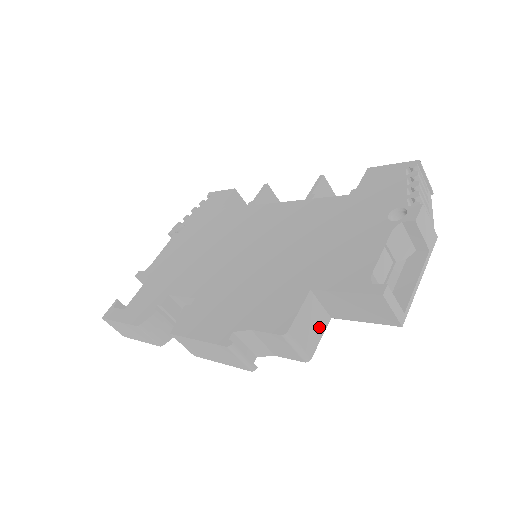
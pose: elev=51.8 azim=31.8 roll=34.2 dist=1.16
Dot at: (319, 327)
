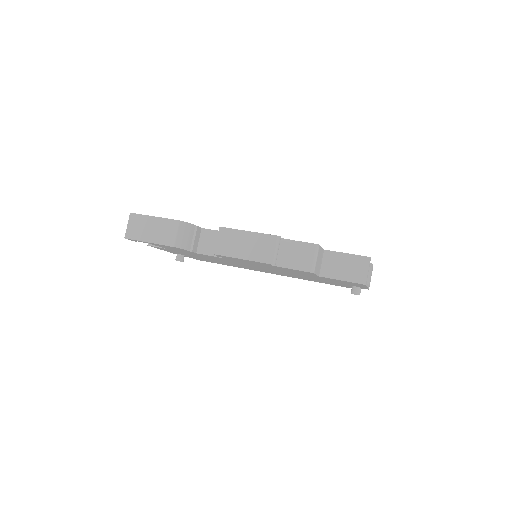
Dot at: (318, 269)
